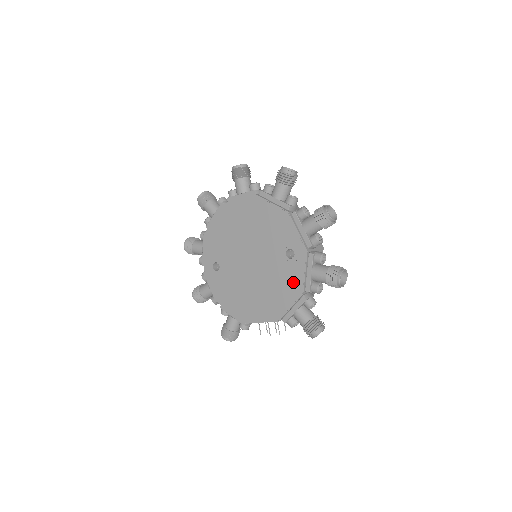
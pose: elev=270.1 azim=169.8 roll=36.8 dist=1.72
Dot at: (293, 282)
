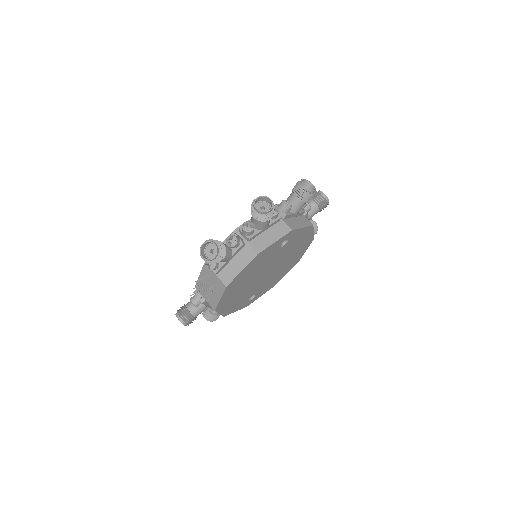
Dot at: occluded
